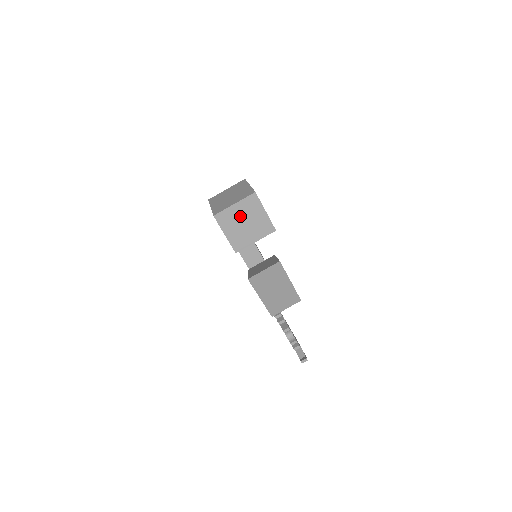
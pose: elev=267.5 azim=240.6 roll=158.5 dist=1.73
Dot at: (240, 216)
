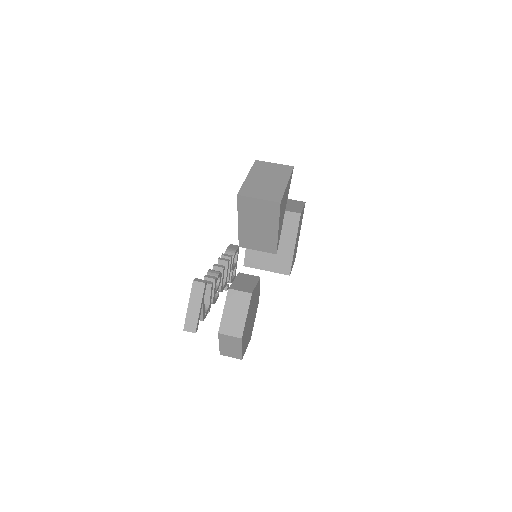
Dot at: occluded
